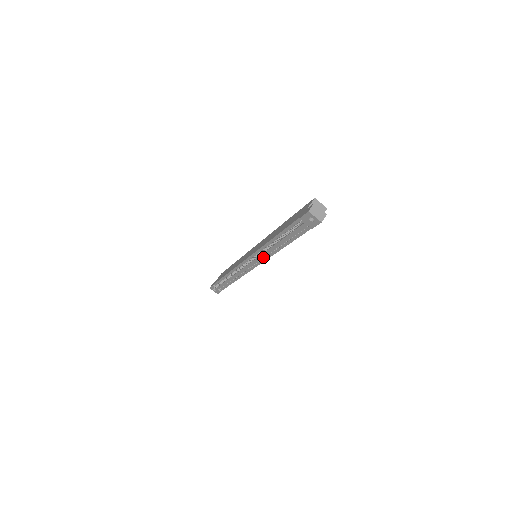
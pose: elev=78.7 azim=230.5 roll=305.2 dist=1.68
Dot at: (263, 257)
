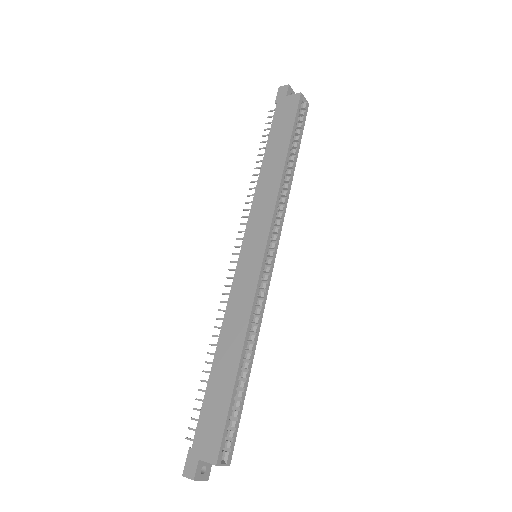
Dot at: occluded
